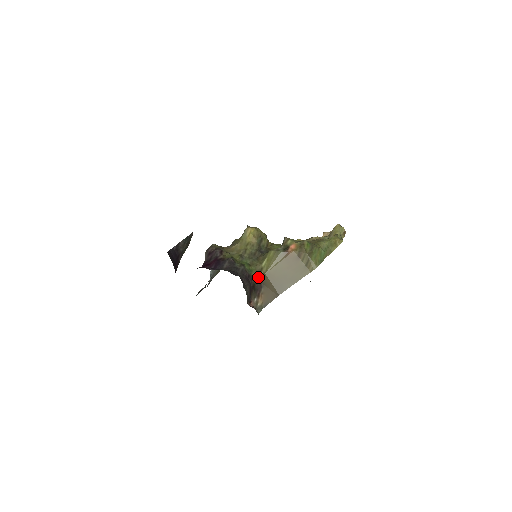
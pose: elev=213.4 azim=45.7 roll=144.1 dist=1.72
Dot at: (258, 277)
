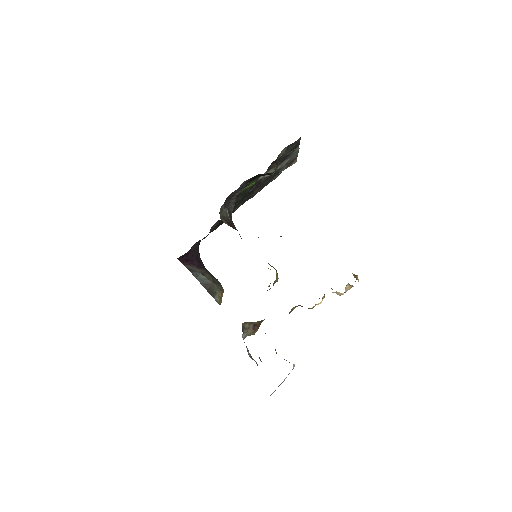
Dot at: occluded
